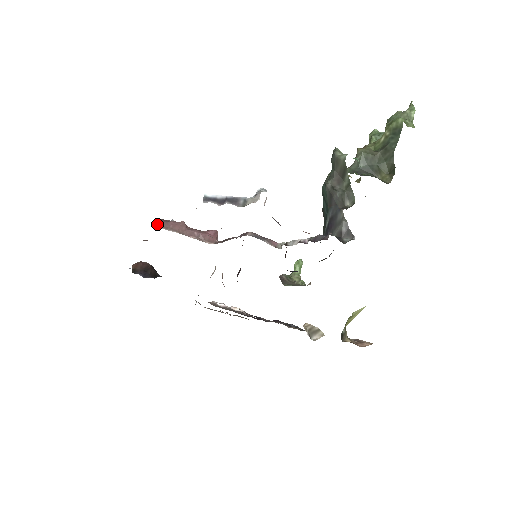
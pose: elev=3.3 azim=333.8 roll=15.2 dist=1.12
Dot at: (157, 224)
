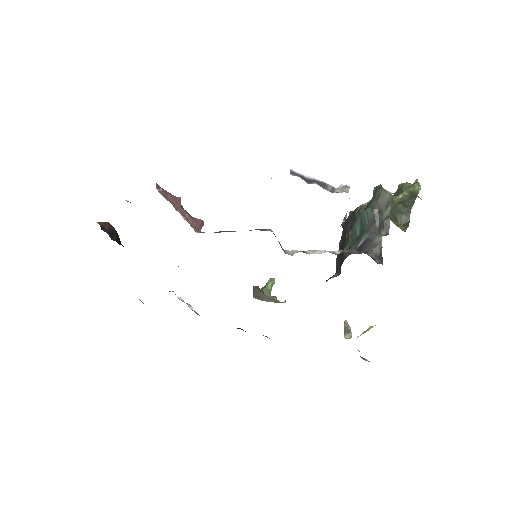
Dot at: (158, 188)
